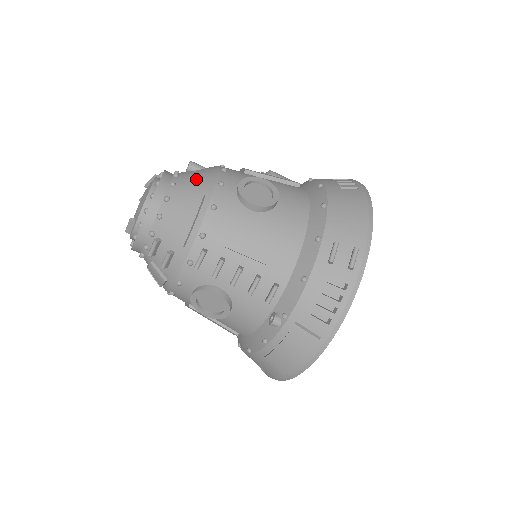
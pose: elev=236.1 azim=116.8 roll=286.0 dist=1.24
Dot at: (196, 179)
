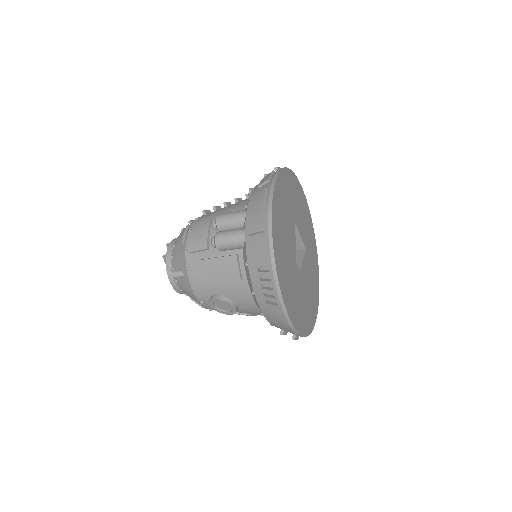
Dot at: (188, 293)
